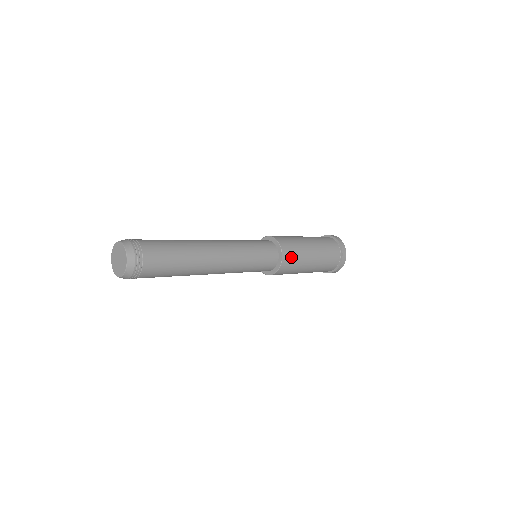
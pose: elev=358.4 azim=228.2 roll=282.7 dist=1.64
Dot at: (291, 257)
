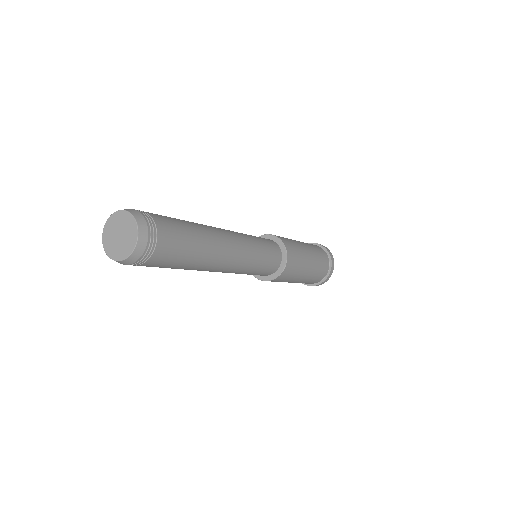
Dot at: (289, 273)
